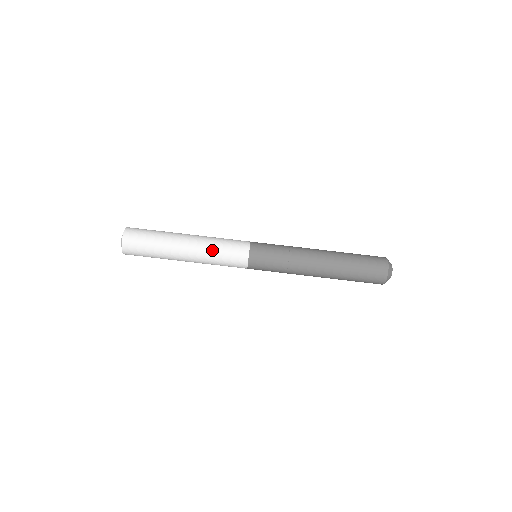
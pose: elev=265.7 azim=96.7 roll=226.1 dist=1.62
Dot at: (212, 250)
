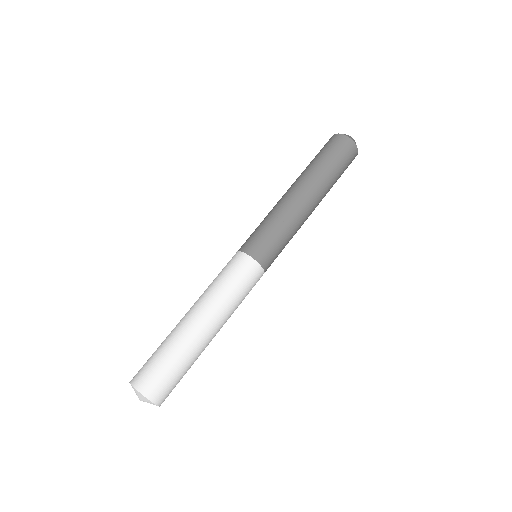
Dot at: (215, 289)
